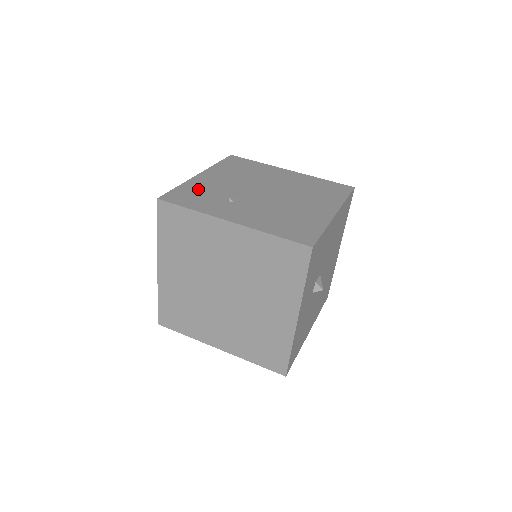
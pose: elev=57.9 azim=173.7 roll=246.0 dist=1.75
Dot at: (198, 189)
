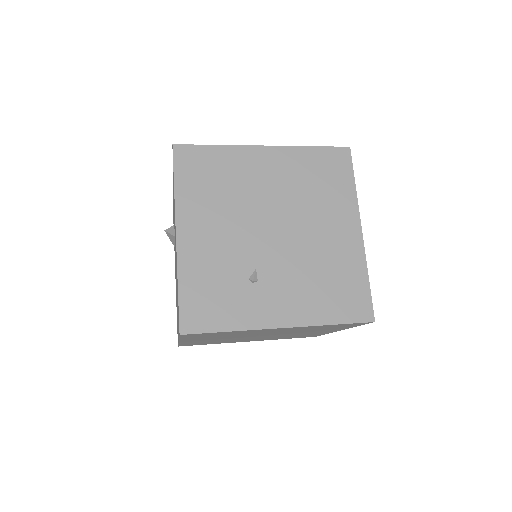
Dot at: (204, 278)
